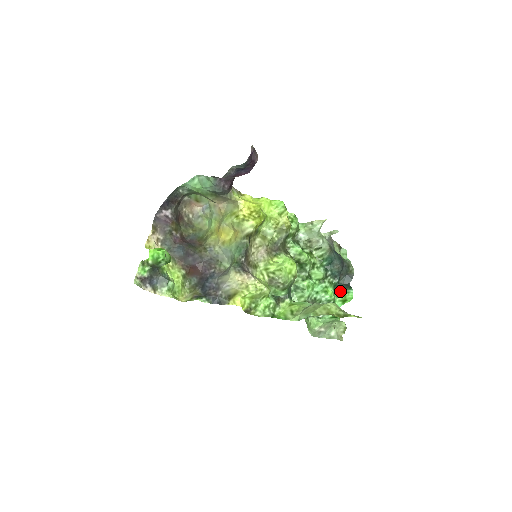
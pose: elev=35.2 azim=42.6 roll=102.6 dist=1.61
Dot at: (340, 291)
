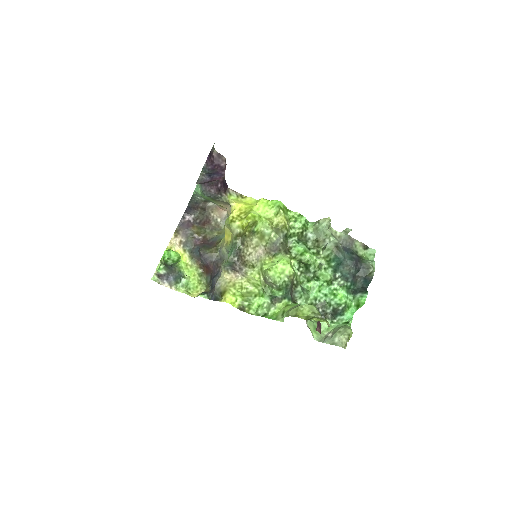
Dot at: (355, 295)
